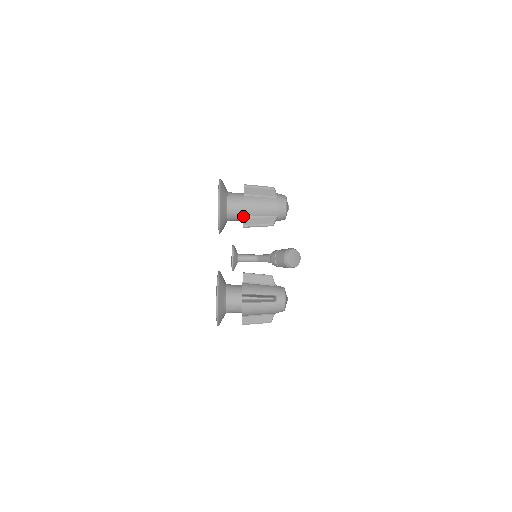
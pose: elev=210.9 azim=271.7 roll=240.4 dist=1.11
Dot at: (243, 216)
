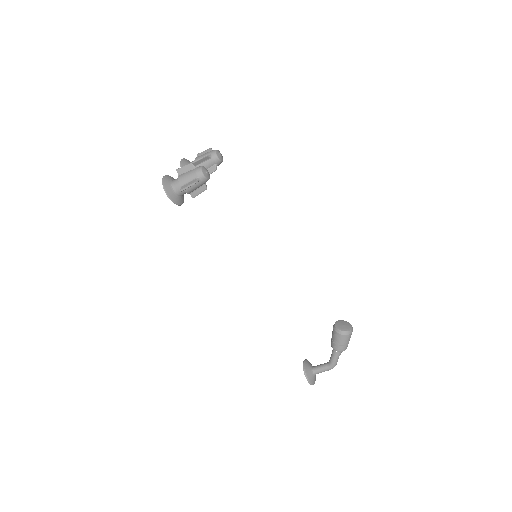
Dot at: occluded
